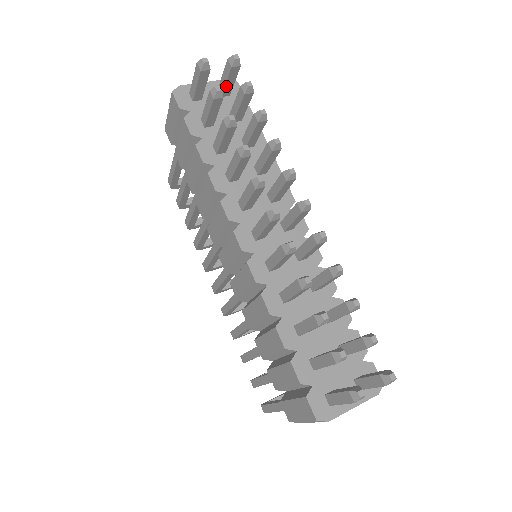
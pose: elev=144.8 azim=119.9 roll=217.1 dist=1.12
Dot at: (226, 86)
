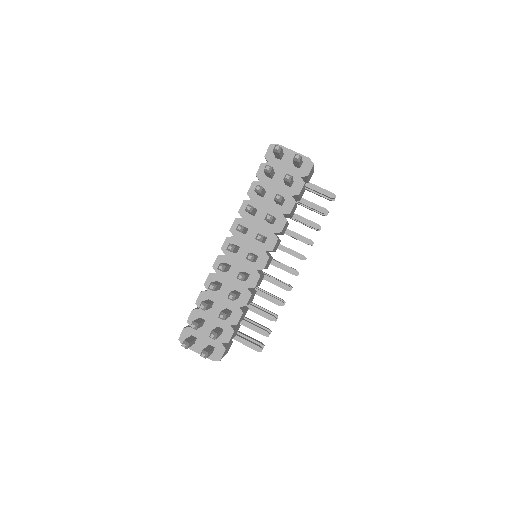
Dot at: (295, 164)
